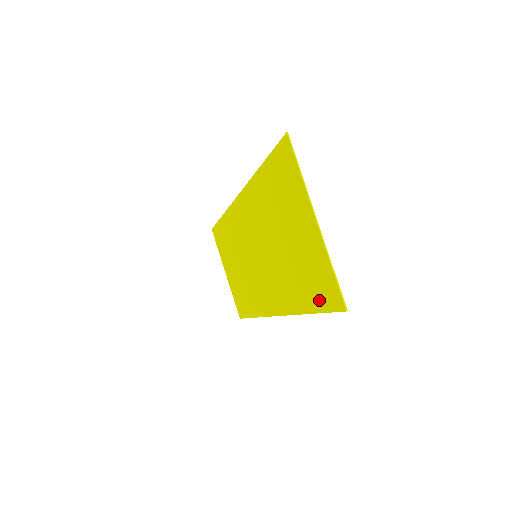
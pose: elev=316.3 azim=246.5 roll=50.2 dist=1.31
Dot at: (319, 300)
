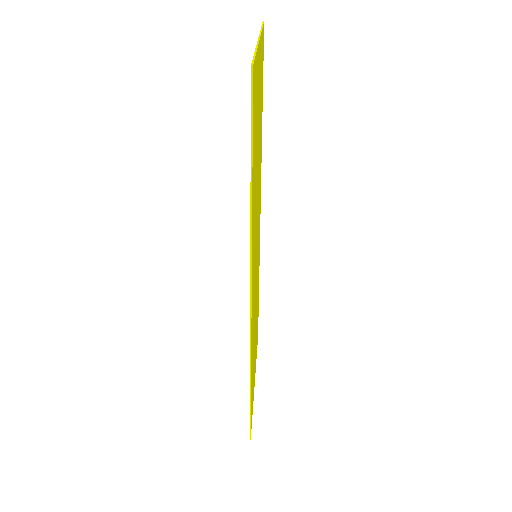
Dot at: occluded
